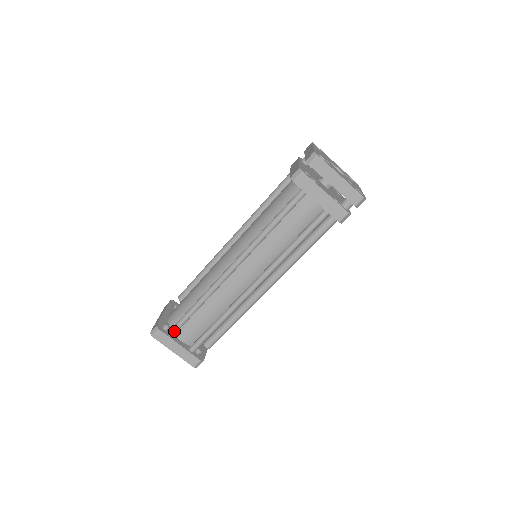
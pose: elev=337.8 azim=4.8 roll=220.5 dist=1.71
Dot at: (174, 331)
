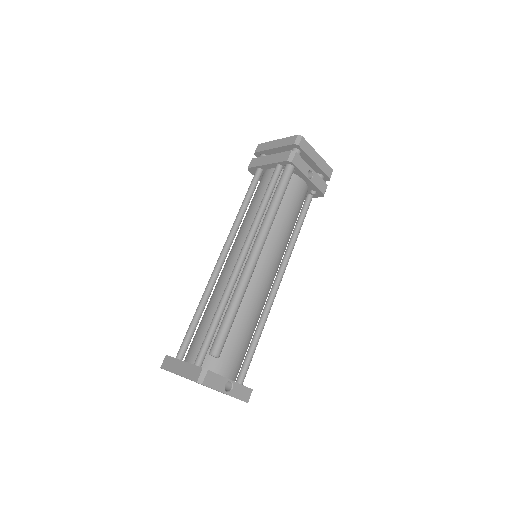
Dot at: (180, 350)
